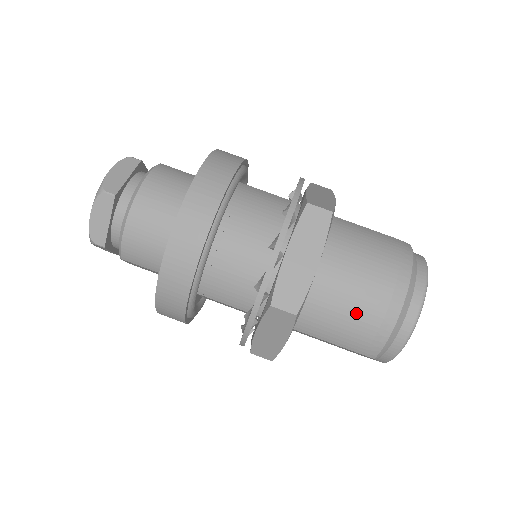
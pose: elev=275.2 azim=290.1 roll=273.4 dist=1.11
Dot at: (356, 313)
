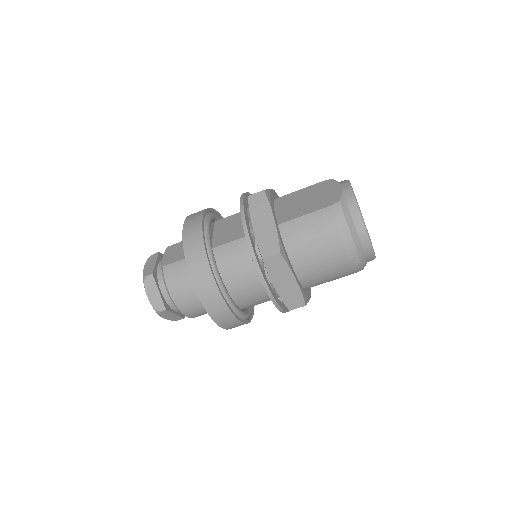
Dot at: (335, 274)
